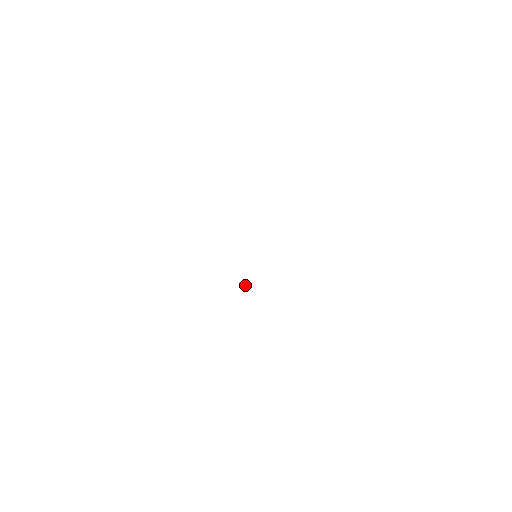
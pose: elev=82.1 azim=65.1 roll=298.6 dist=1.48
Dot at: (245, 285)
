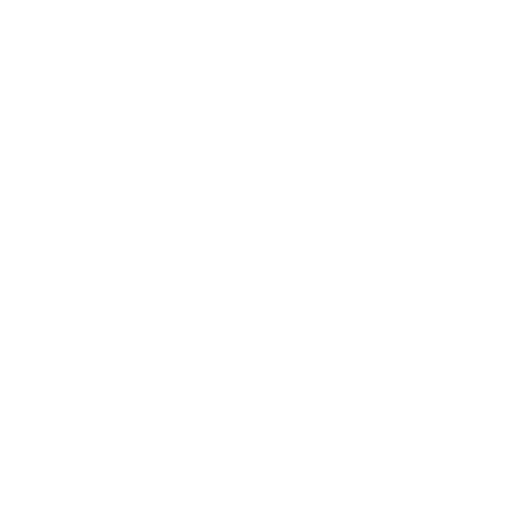
Dot at: occluded
